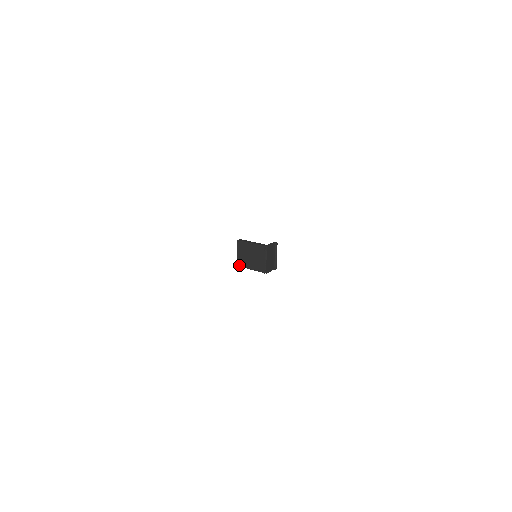
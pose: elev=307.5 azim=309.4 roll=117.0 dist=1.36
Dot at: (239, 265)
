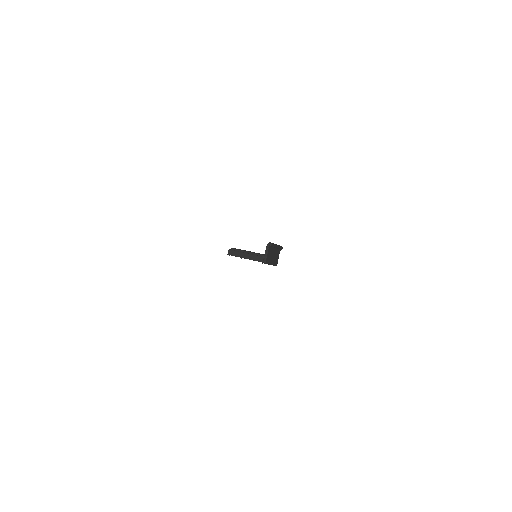
Dot at: occluded
